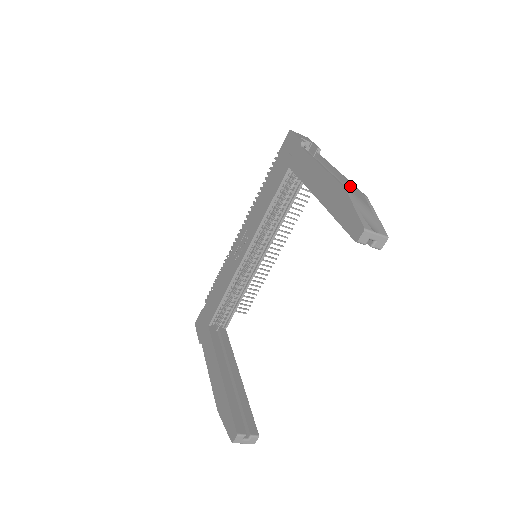
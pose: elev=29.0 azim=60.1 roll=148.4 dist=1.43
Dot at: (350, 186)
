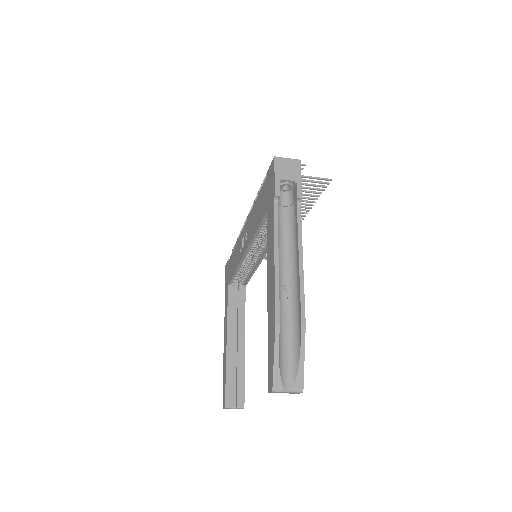
Dot at: (299, 295)
